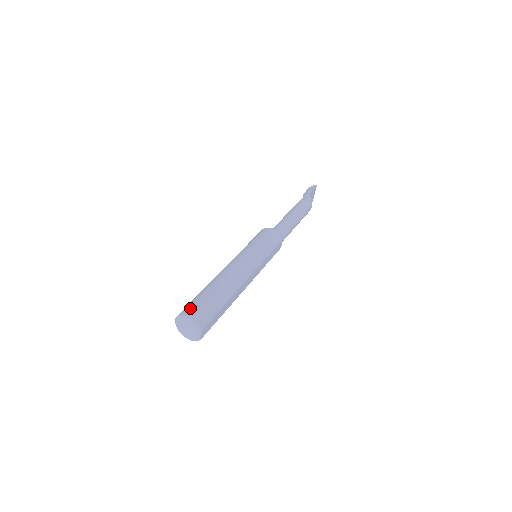
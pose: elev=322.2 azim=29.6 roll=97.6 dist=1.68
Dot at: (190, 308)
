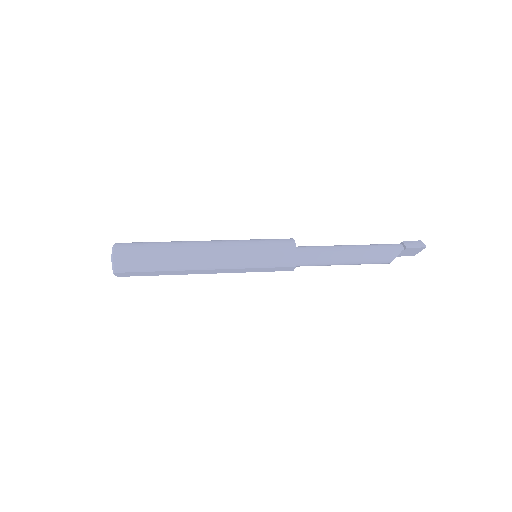
Dot at: (126, 248)
